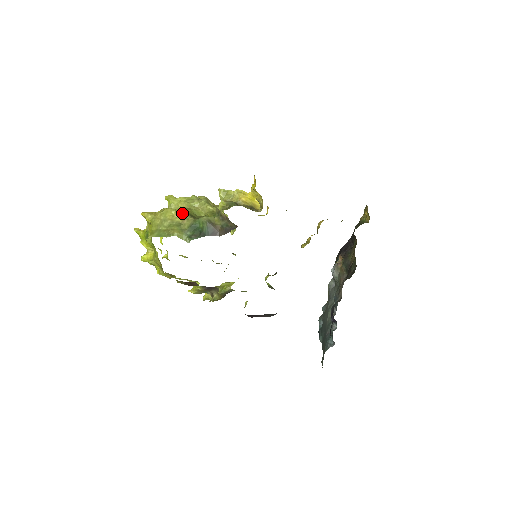
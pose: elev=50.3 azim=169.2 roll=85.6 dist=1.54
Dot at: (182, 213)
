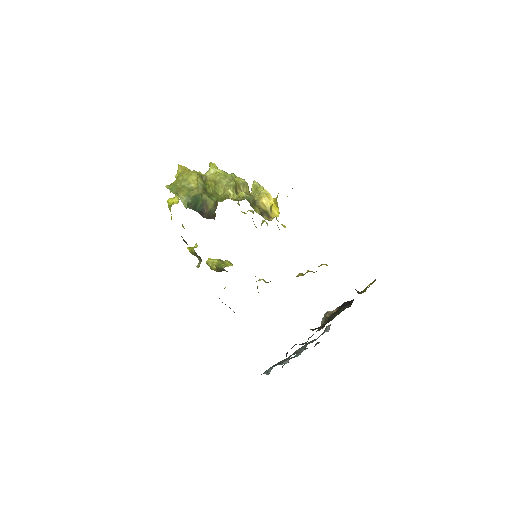
Dot at: (199, 182)
